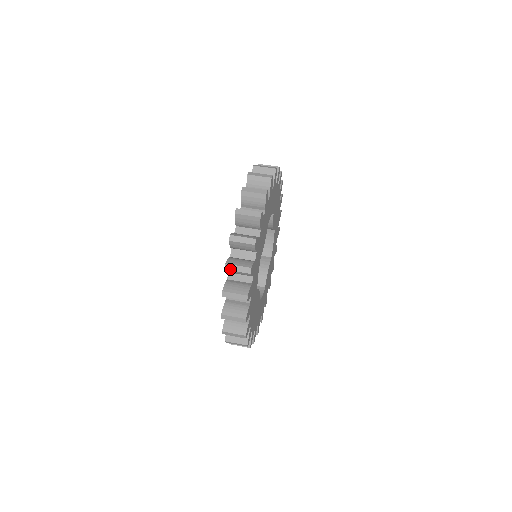
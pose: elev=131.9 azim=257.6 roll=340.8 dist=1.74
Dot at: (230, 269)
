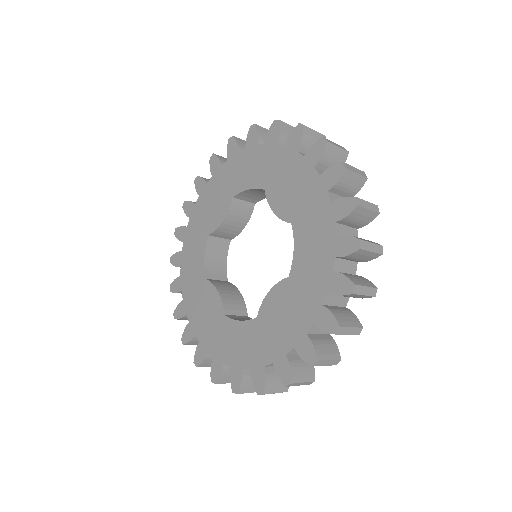
Dot at: (237, 138)
